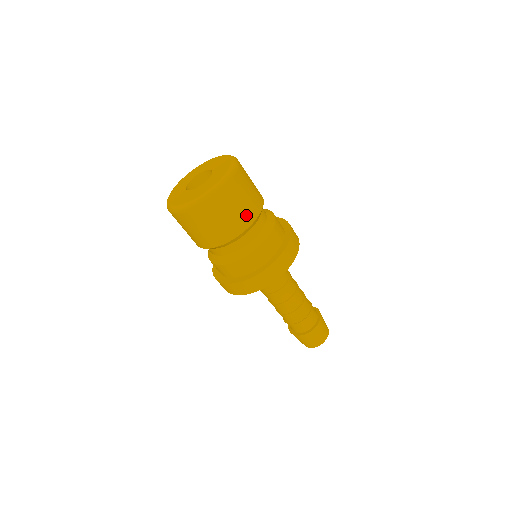
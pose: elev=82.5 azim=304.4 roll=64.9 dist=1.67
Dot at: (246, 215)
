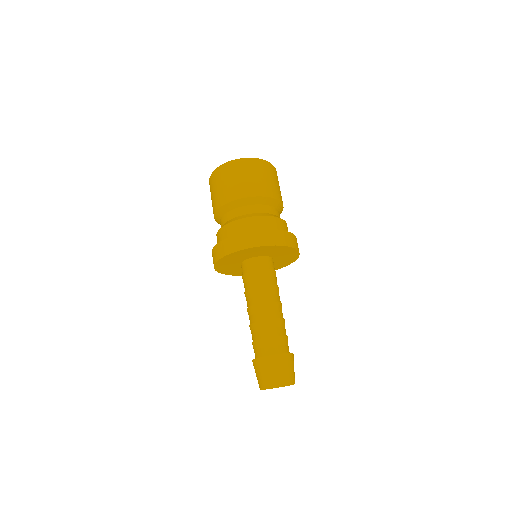
Dot at: (263, 188)
